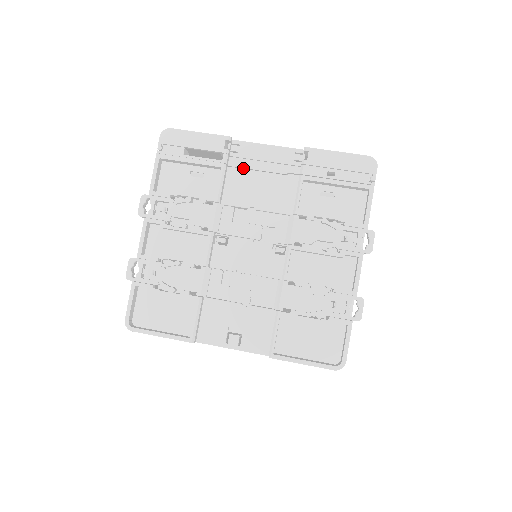
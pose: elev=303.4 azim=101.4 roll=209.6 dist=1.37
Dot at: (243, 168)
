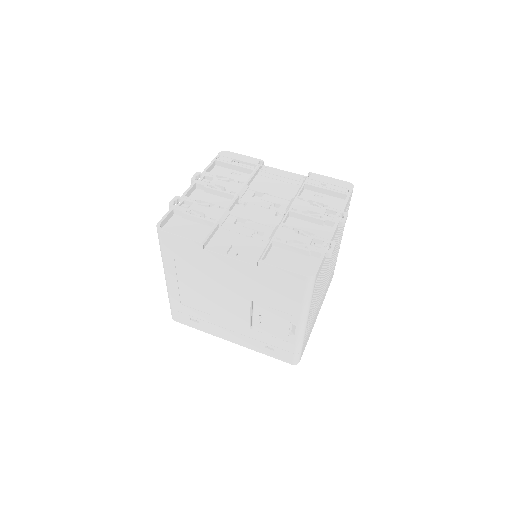
Dot at: occluded
